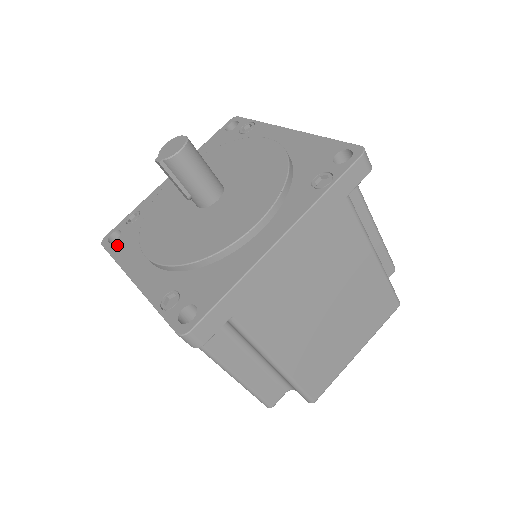
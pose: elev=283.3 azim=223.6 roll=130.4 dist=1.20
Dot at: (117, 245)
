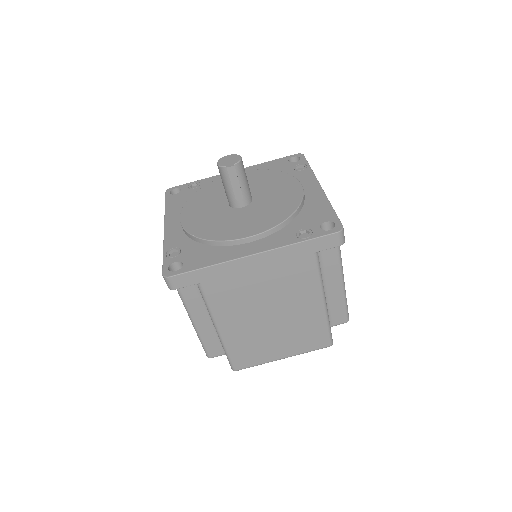
Dot at: (192, 264)
